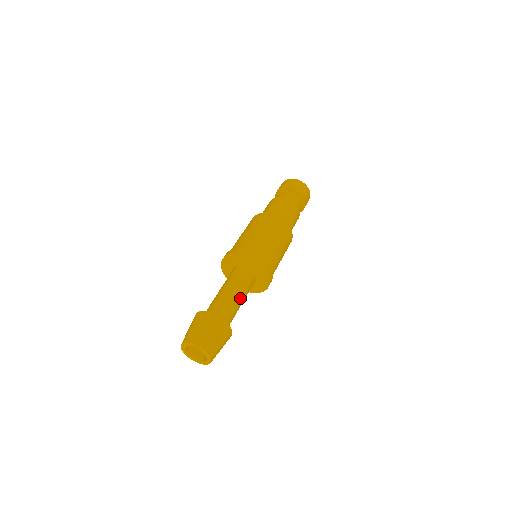
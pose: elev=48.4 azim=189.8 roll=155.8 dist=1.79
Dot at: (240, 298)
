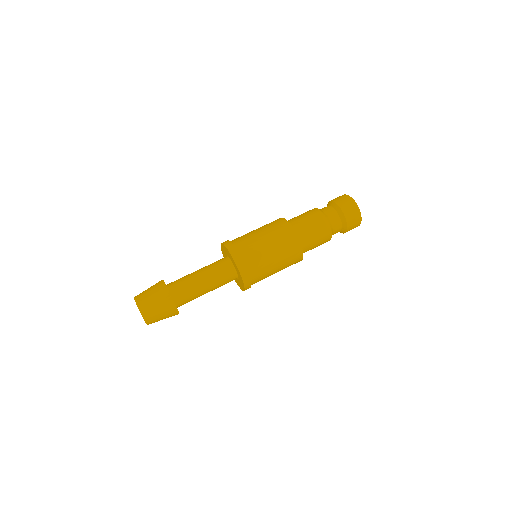
Dot at: (206, 288)
